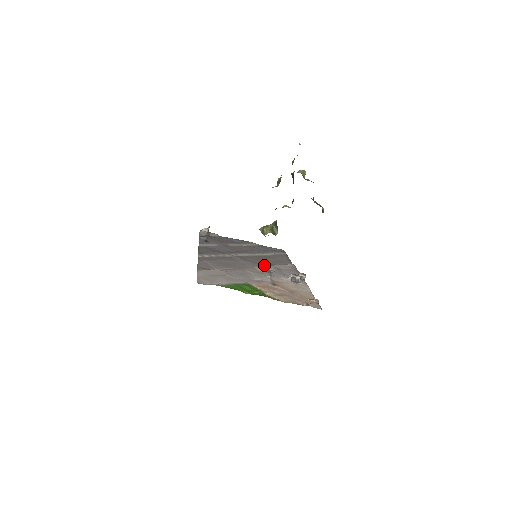
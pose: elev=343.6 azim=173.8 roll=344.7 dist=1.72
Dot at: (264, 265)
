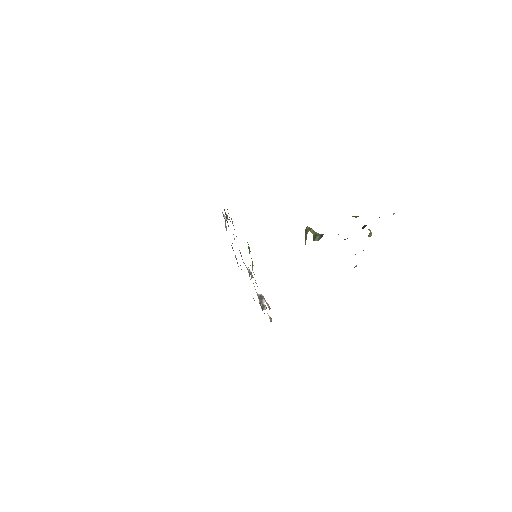
Dot at: occluded
